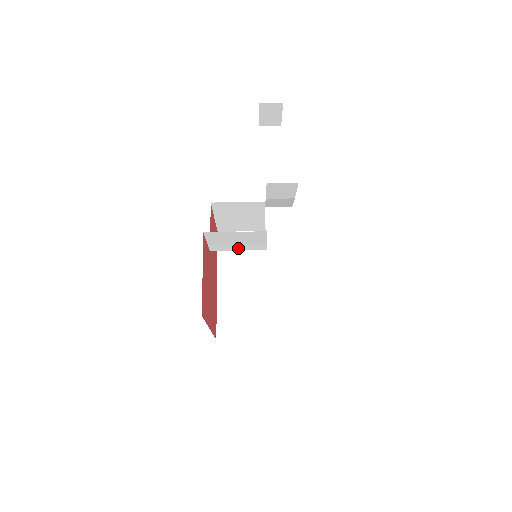
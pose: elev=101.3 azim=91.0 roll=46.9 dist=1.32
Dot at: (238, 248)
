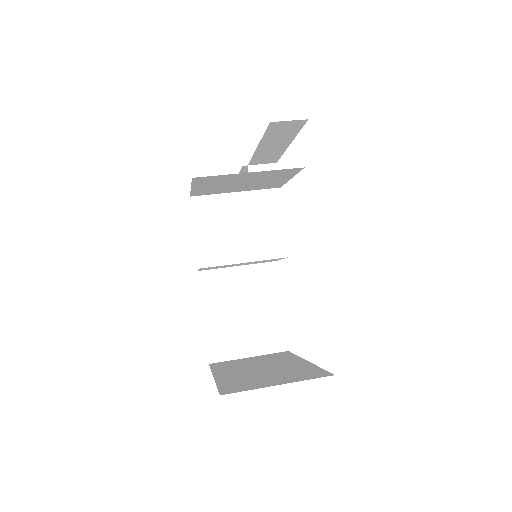
Dot at: (233, 256)
